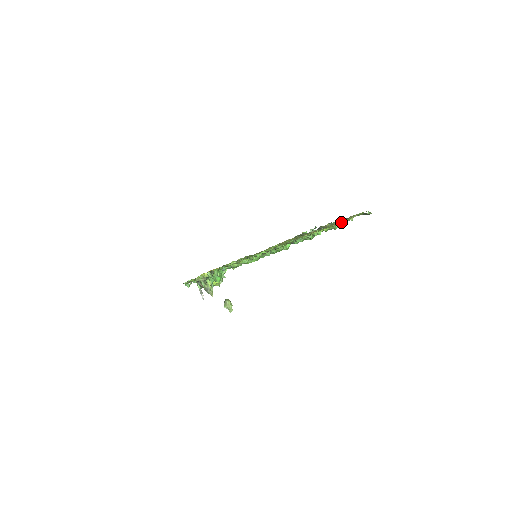
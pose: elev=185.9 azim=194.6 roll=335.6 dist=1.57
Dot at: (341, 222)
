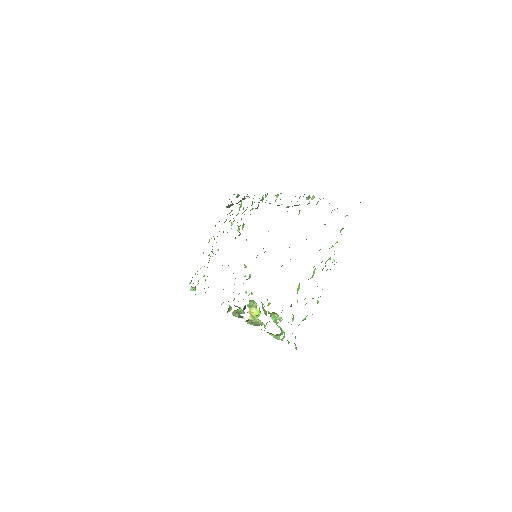
Dot at: occluded
